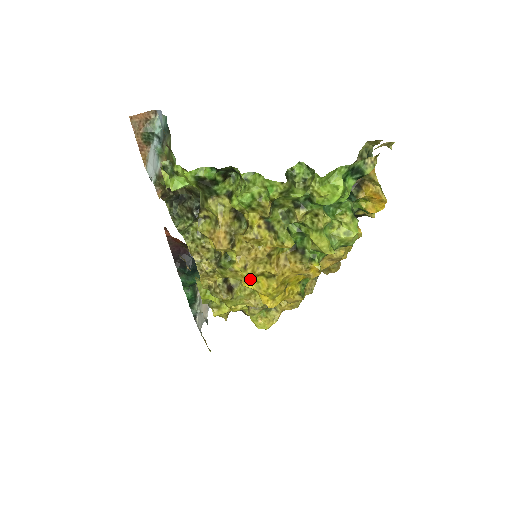
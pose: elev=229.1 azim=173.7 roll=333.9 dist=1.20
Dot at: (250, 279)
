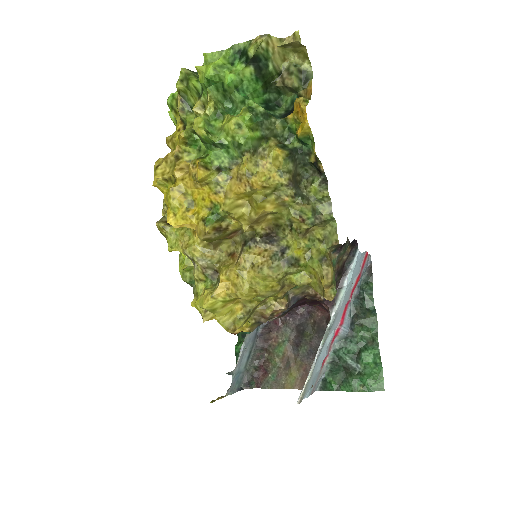
Dot at: (157, 179)
